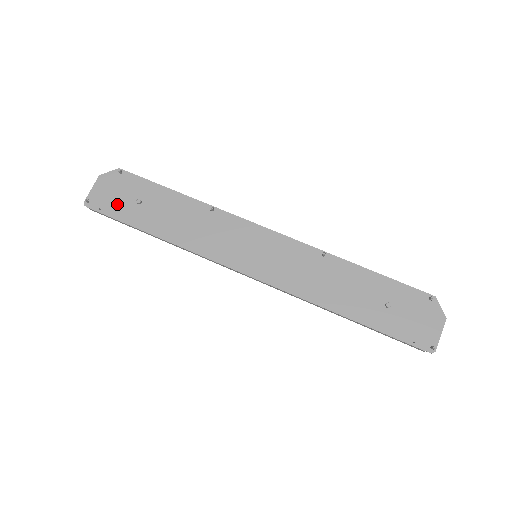
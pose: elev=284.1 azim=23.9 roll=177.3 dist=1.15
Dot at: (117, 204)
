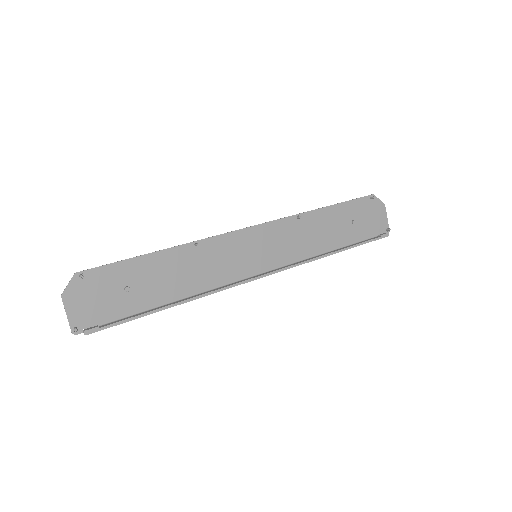
Dot at: (107, 307)
